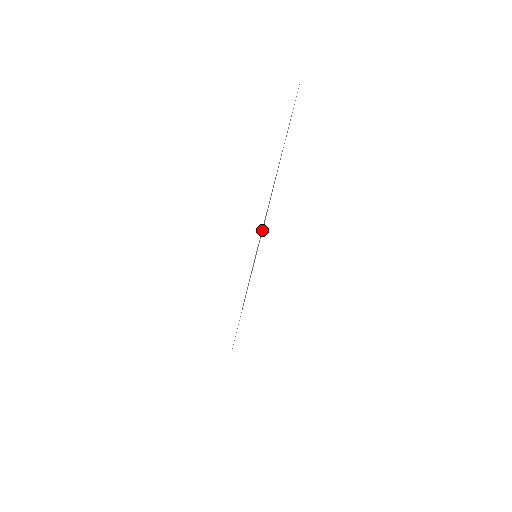
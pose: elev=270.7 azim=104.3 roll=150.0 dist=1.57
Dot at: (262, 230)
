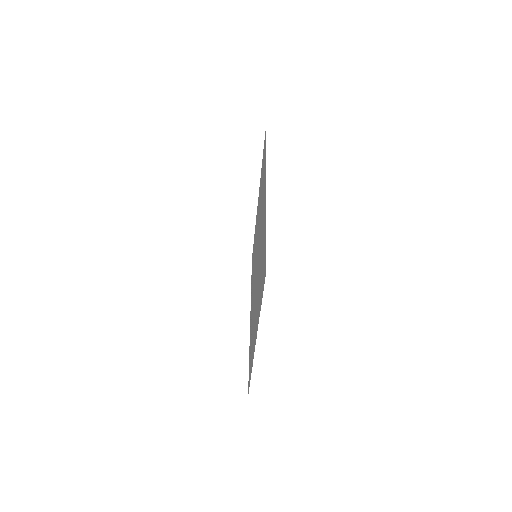
Dot at: (257, 254)
